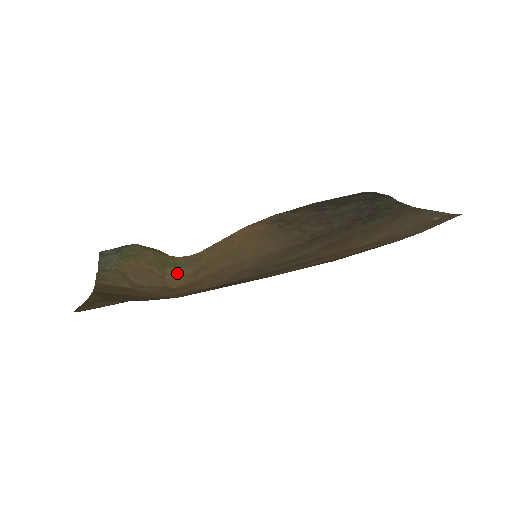
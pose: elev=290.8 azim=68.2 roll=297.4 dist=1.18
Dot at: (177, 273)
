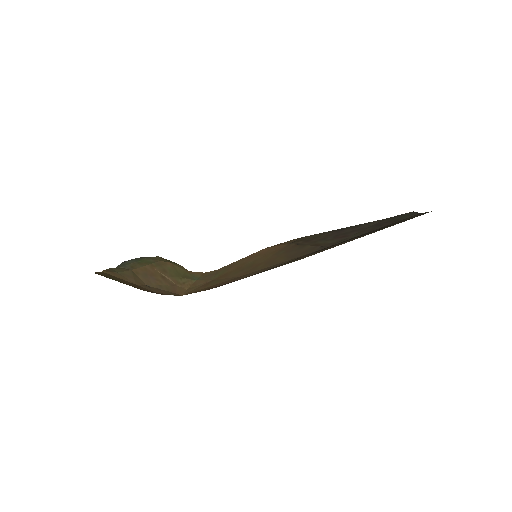
Dot at: (190, 284)
